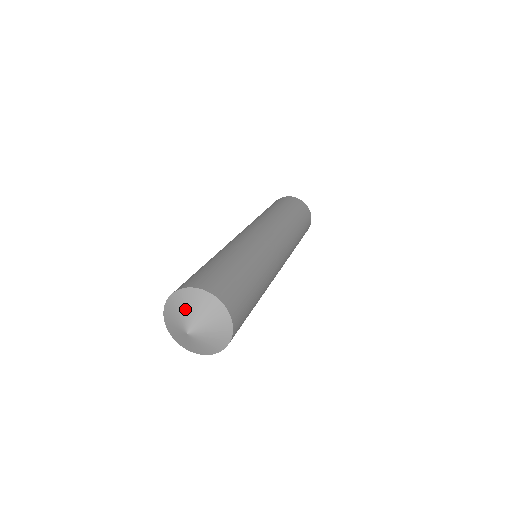
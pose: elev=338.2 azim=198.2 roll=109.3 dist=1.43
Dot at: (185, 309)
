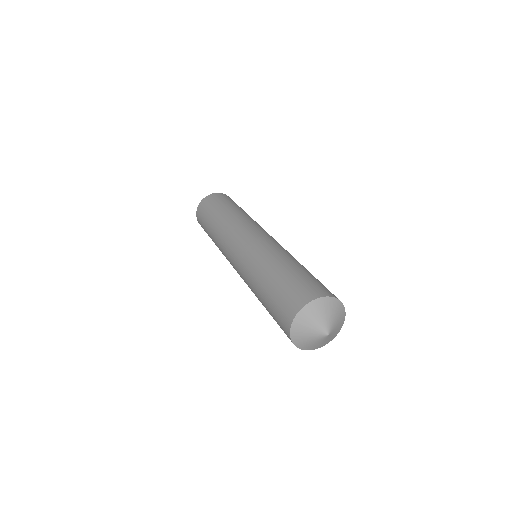
Dot at: (333, 315)
